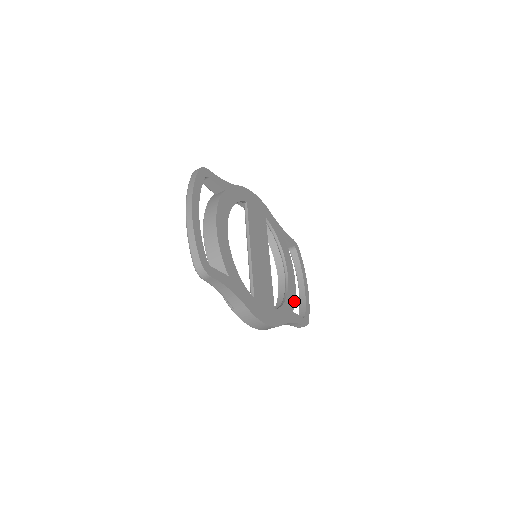
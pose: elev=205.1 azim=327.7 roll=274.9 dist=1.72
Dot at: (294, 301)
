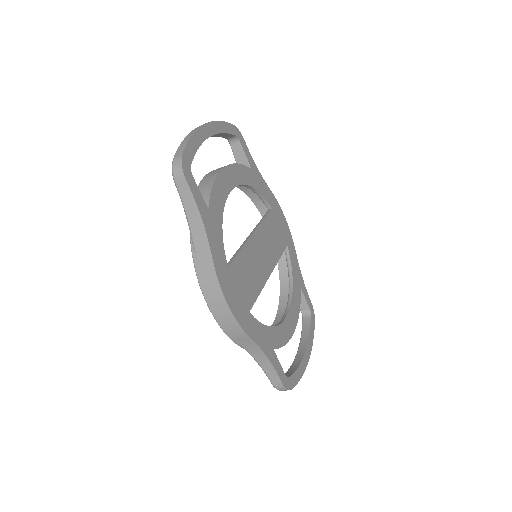
Dot at: (282, 344)
